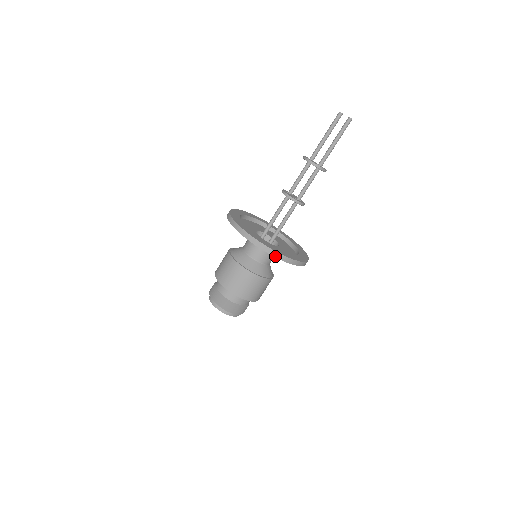
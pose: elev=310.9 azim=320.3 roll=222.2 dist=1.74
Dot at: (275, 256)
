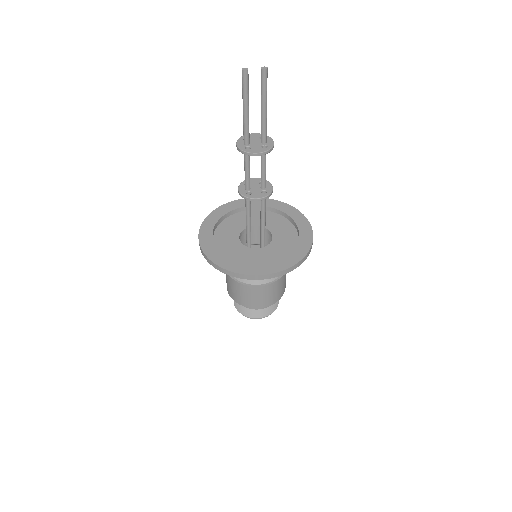
Dot at: (306, 258)
